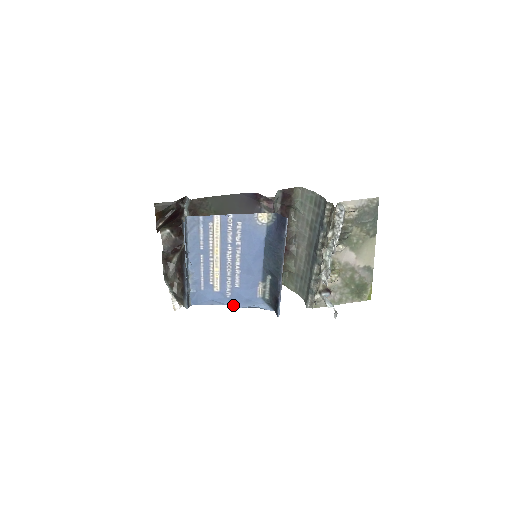
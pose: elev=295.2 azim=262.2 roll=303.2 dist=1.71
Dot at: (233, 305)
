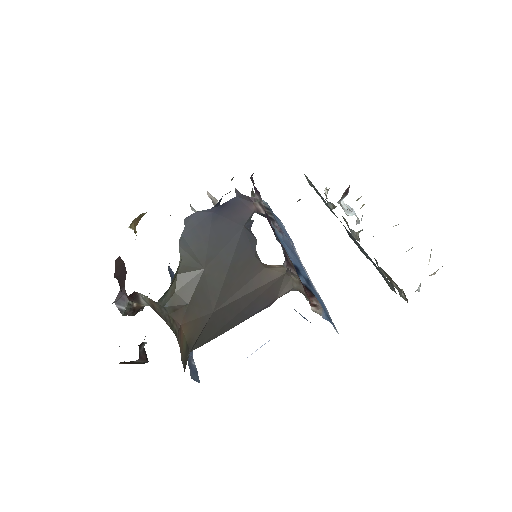
Dot at: occluded
